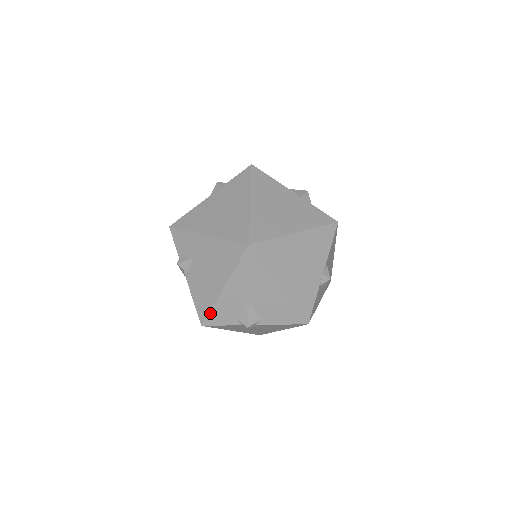
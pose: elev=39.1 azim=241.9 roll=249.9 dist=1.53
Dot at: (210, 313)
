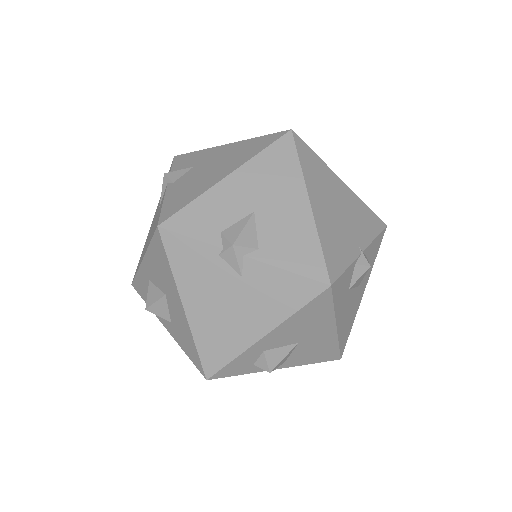
Dot at: (184, 209)
